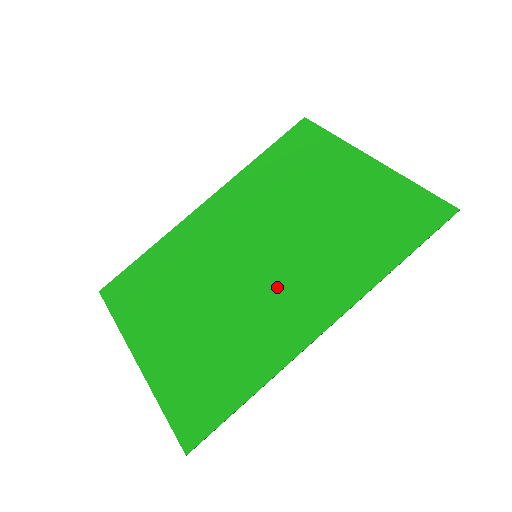
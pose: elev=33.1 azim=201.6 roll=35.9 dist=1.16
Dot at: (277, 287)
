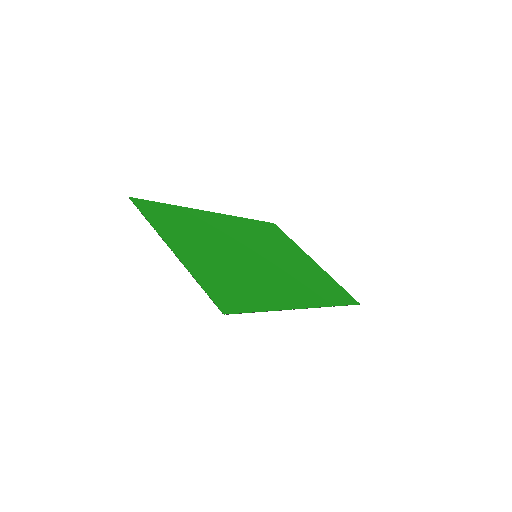
Dot at: (273, 276)
